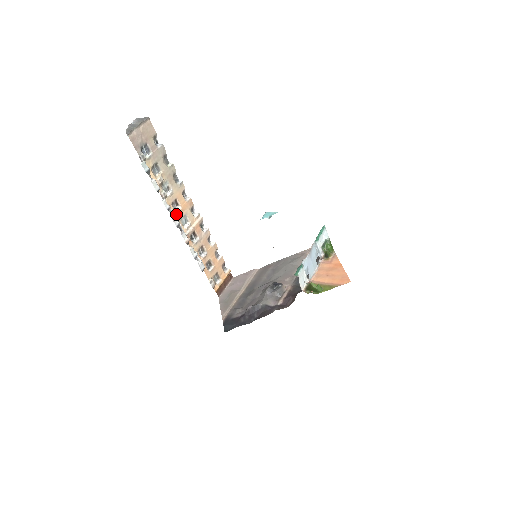
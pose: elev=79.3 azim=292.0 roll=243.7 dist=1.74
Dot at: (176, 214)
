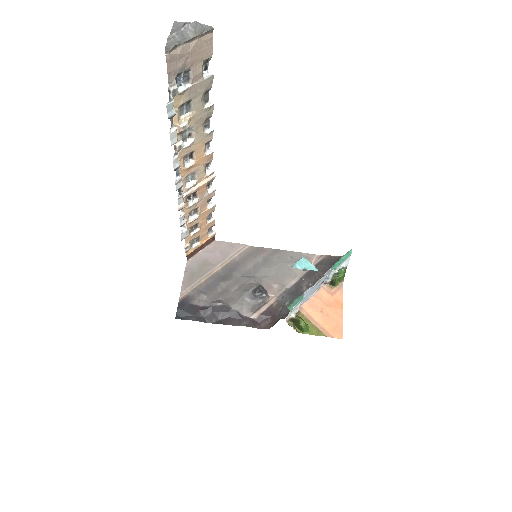
Dot at: (183, 170)
